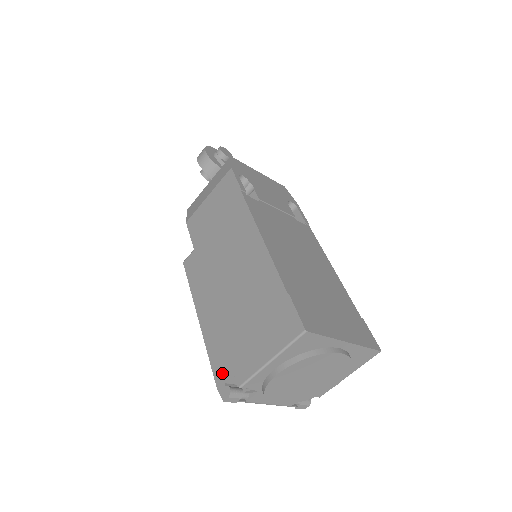
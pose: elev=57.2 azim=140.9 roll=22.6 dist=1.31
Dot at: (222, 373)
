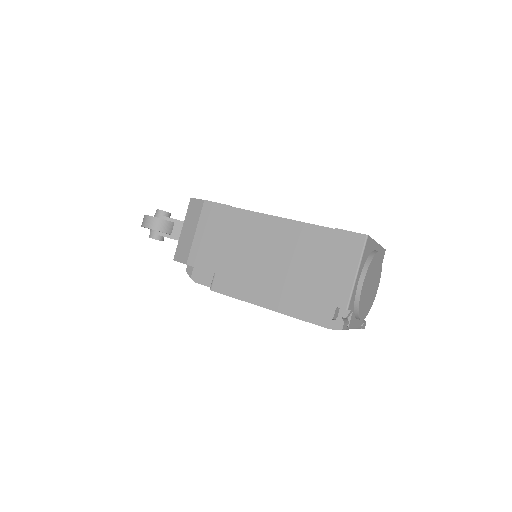
Dot at: (324, 316)
